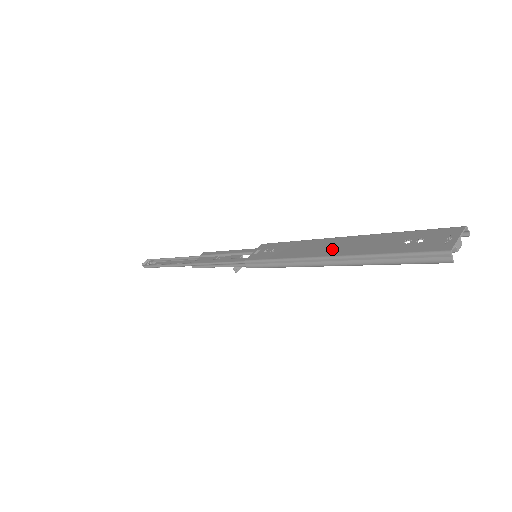
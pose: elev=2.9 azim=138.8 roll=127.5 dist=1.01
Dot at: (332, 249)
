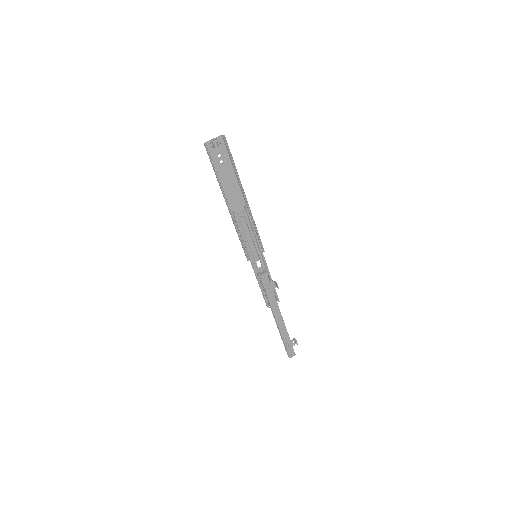
Dot at: (233, 202)
